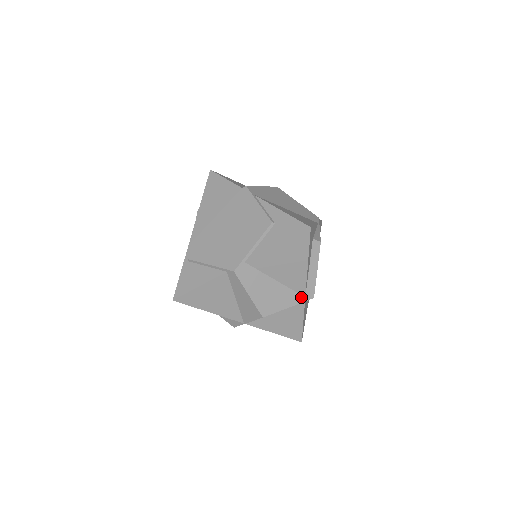
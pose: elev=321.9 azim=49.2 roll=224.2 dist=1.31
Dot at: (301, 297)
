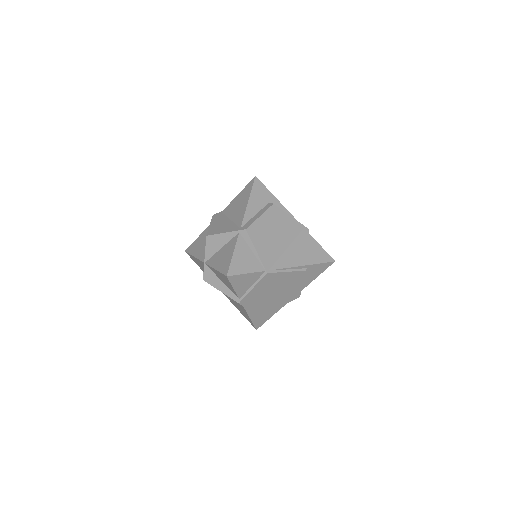
Dot at: (238, 228)
